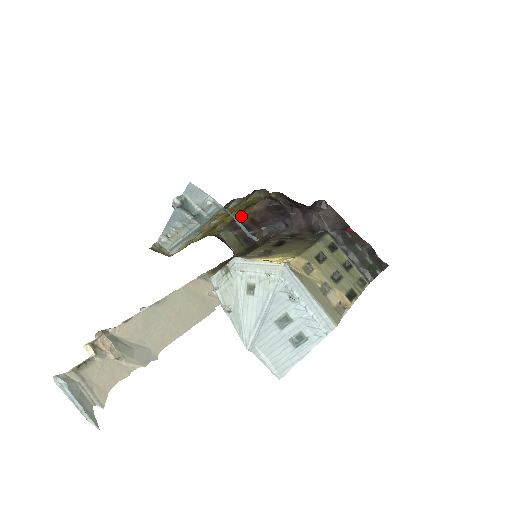
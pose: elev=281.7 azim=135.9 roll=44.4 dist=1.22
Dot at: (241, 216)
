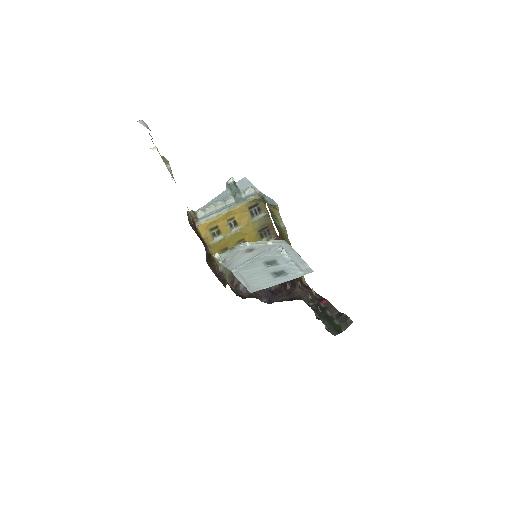
Dot at: occluded
